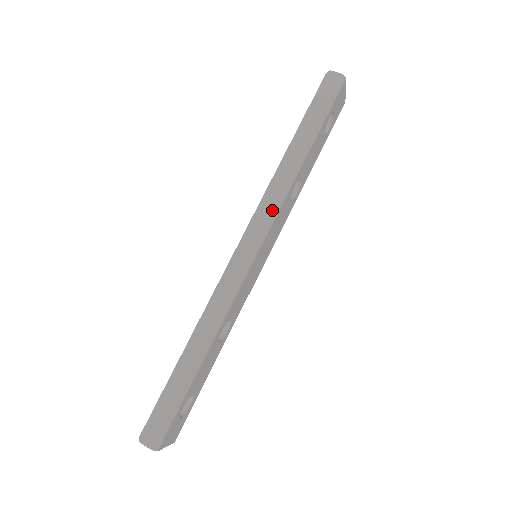
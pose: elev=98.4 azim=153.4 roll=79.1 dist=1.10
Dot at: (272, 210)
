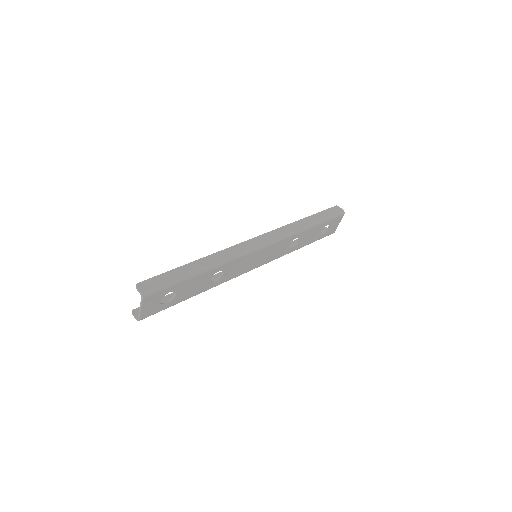
Dot at: (282, 235)
